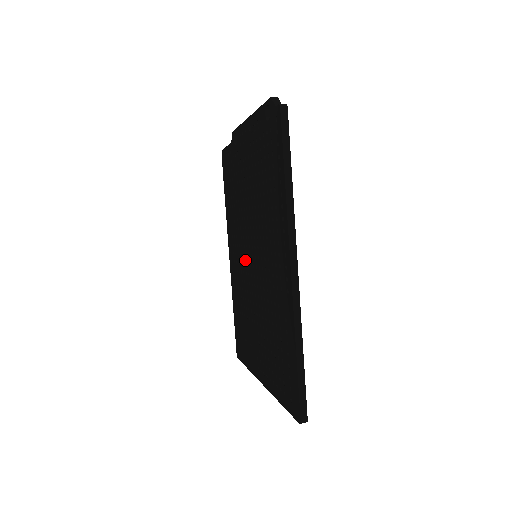
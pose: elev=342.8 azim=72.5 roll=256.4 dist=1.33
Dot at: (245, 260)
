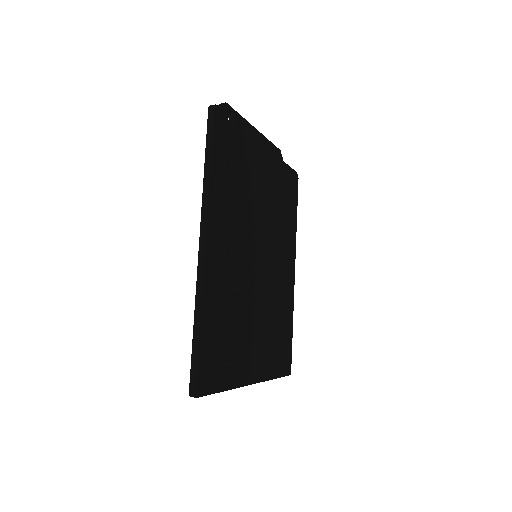
Dot at: occluded
